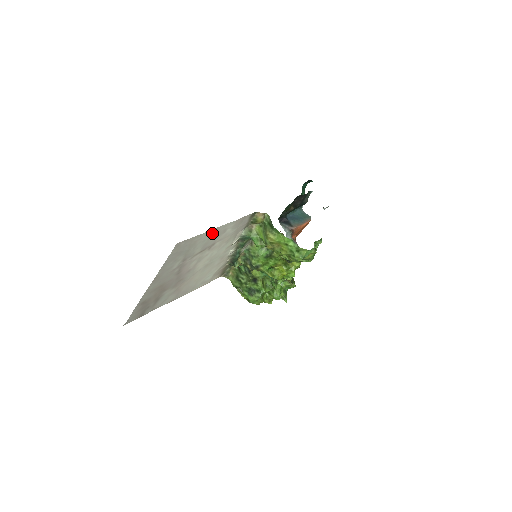
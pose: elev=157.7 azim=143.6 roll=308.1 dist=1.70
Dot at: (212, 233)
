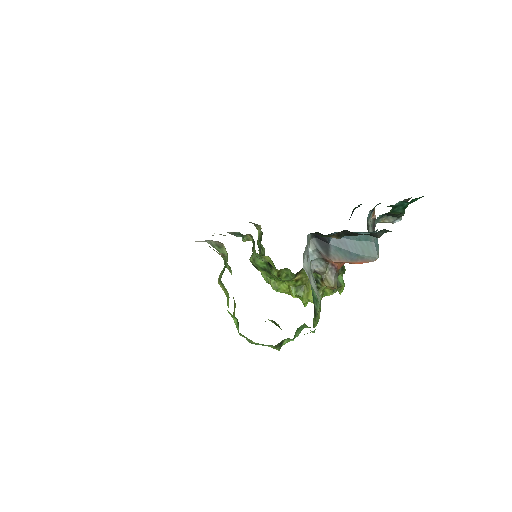
Dot at: occluded
